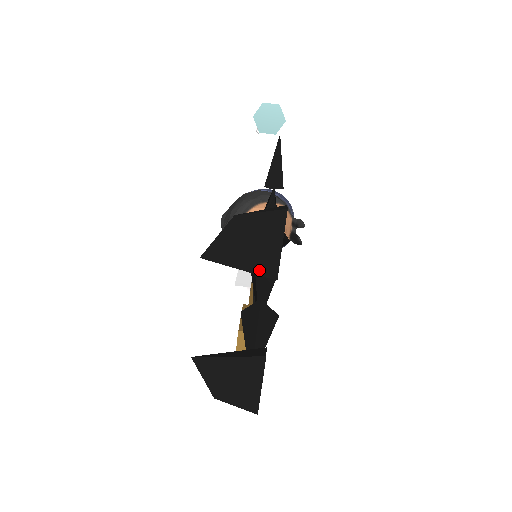
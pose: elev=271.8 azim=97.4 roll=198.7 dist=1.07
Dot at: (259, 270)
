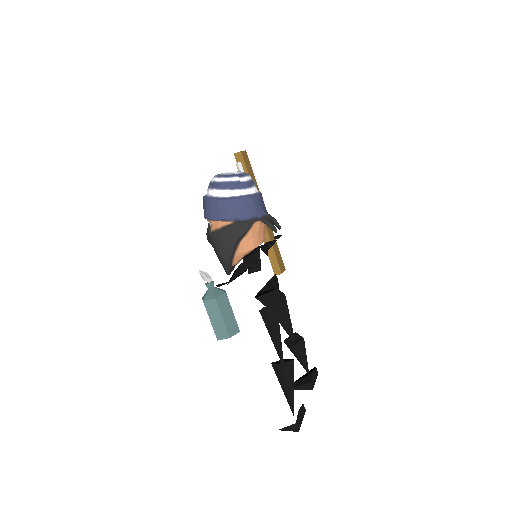
Dot at: occluded
